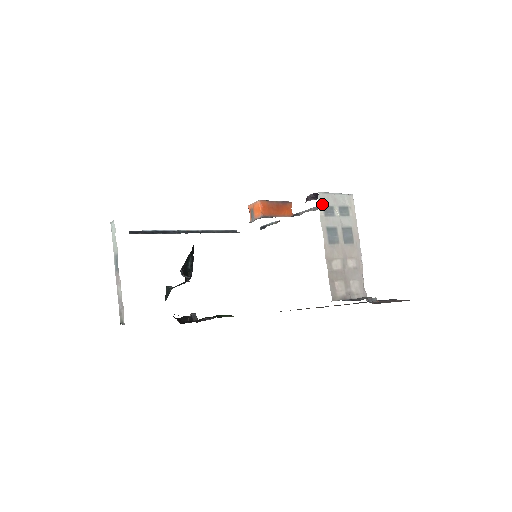
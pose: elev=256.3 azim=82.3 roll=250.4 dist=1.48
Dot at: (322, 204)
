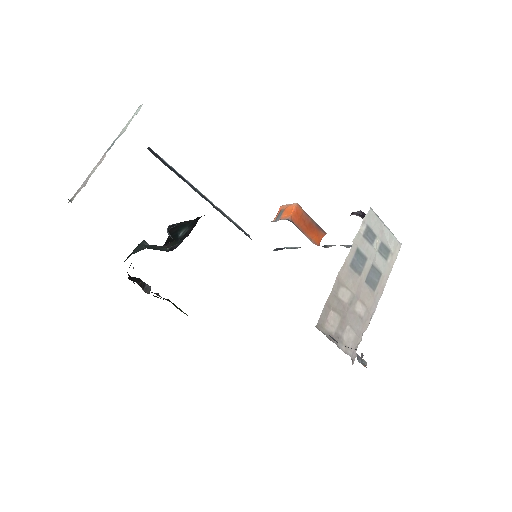
Dot at: (367, 222)
